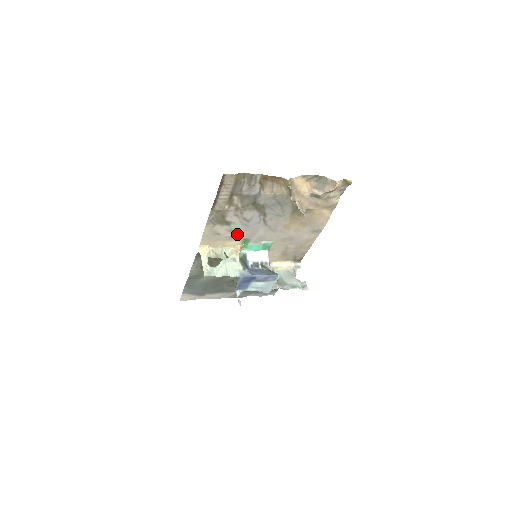
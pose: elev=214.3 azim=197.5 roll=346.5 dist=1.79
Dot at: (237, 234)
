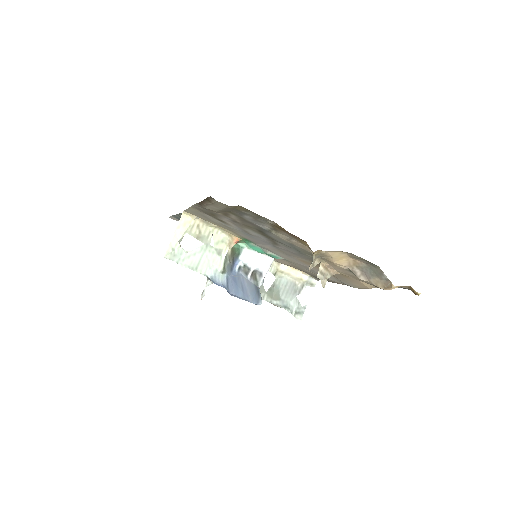
Dot at: (235, 231)
